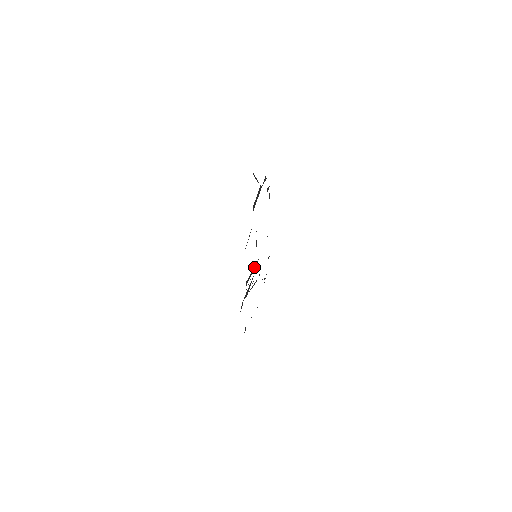
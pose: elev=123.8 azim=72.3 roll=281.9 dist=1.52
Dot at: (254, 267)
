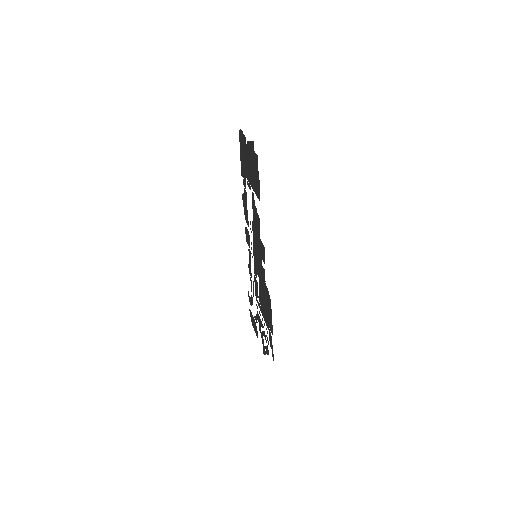
Dot at: (258, 269)
